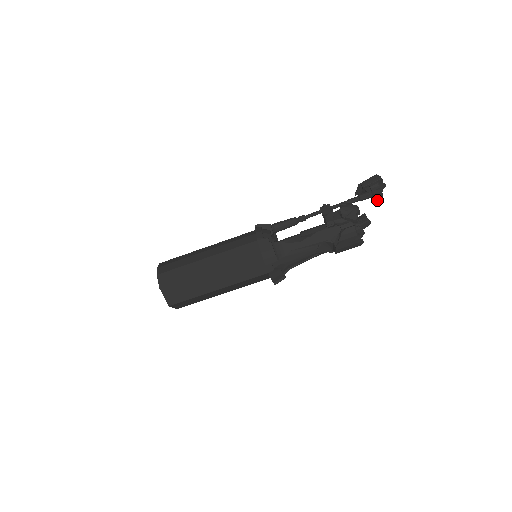
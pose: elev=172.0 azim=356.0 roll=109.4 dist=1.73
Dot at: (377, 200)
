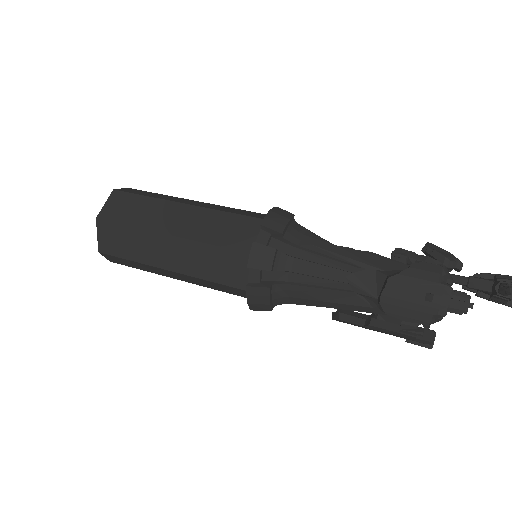
Dot at: (501, 285)
